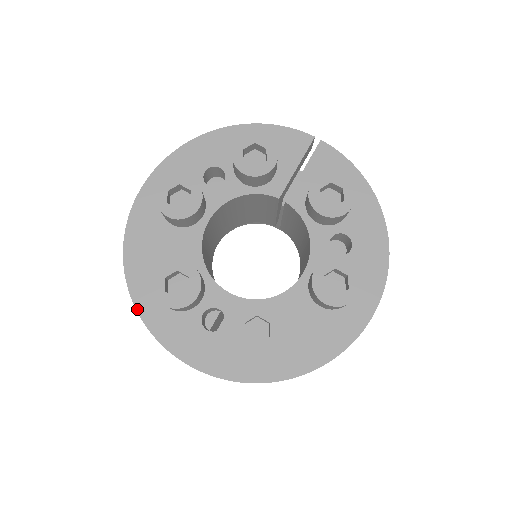
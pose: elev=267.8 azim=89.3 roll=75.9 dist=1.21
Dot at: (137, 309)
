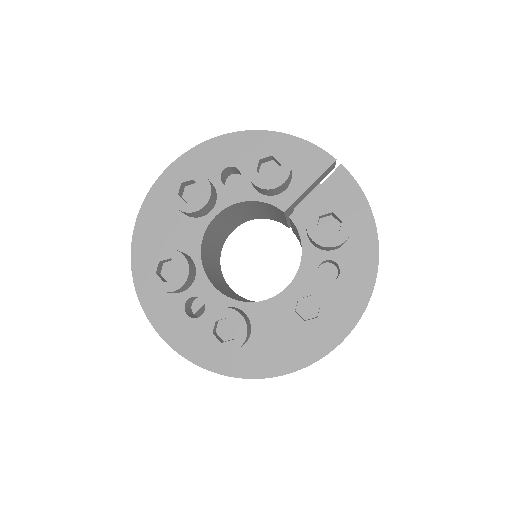
Dot at: (134, 280)
